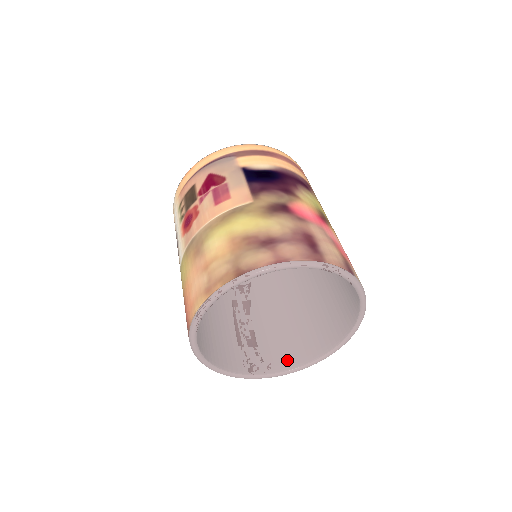
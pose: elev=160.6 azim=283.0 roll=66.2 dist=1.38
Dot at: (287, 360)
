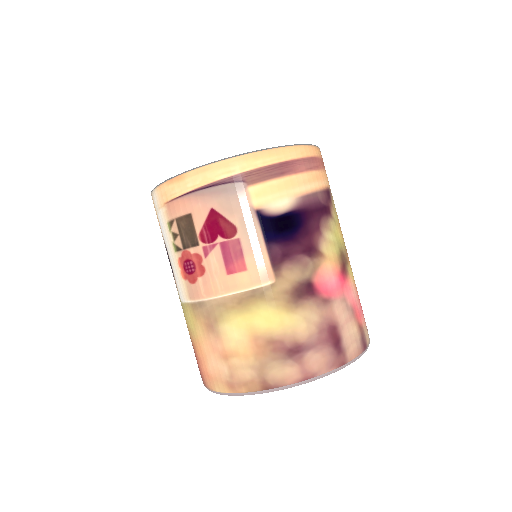
Dot at: occluded
